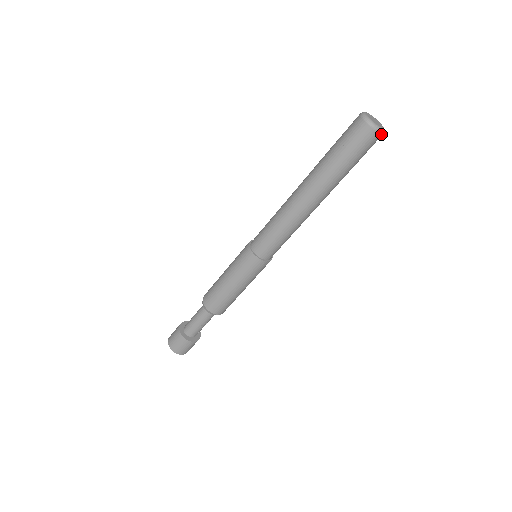
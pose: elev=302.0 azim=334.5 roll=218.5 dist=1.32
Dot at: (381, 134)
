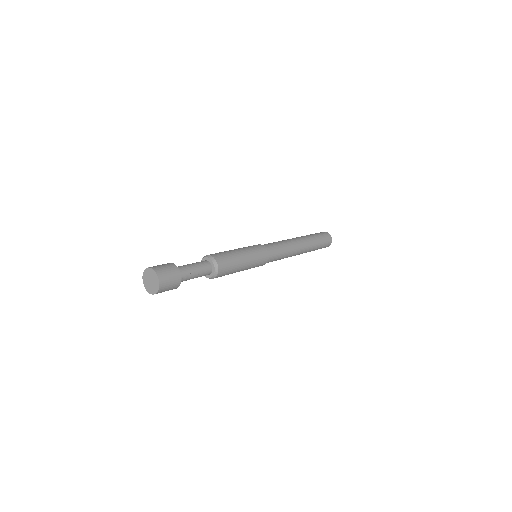
Dot at: (331, 242)
